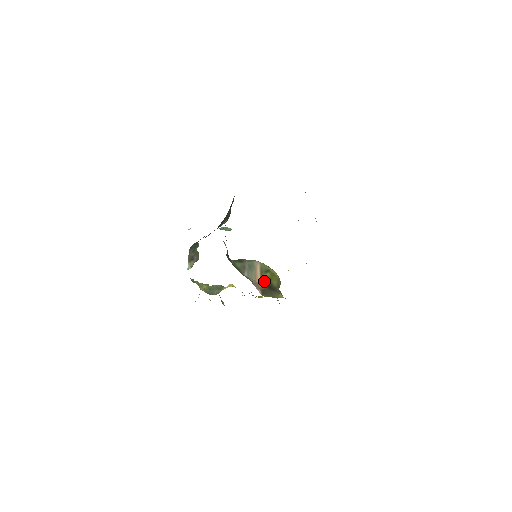
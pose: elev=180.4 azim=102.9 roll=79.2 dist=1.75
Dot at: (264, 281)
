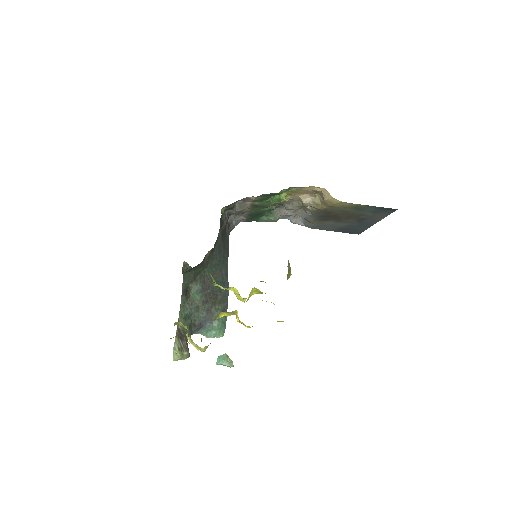
Dot at: occluded
